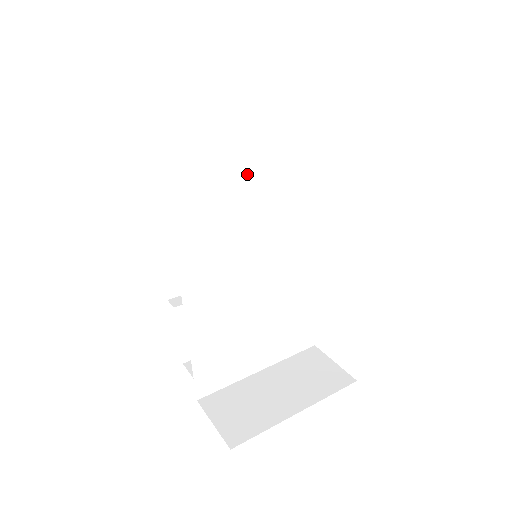
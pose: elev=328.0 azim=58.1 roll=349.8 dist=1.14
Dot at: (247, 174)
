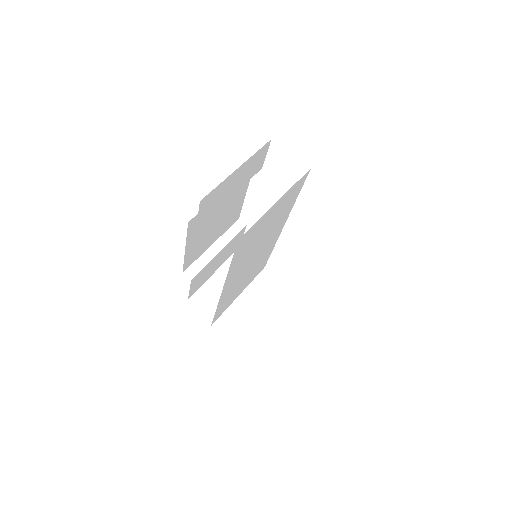
Dot at: (266, 228)
